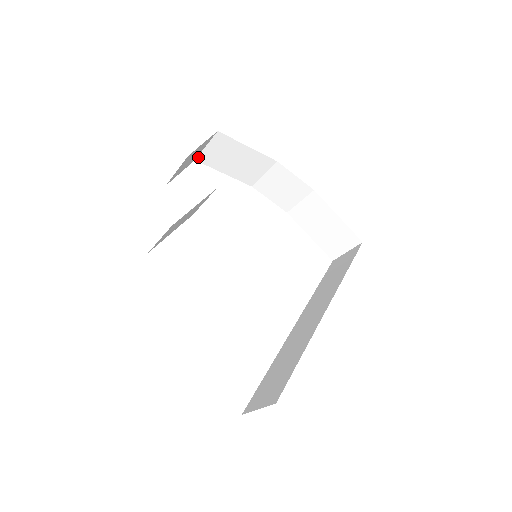
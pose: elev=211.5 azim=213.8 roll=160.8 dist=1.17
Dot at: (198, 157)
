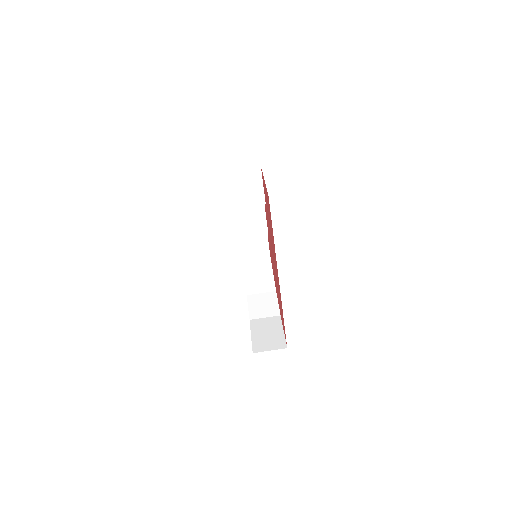
Dot at: (245, 258)
